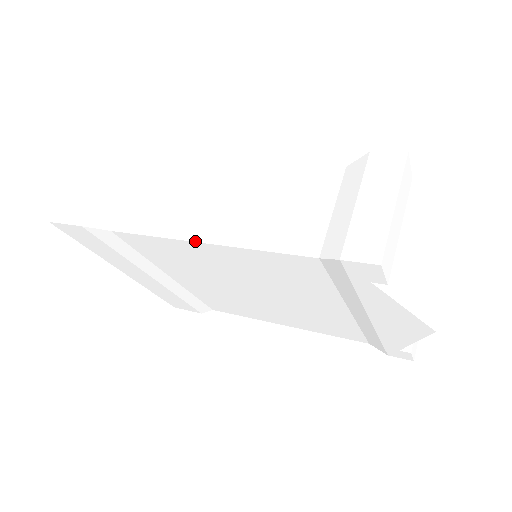
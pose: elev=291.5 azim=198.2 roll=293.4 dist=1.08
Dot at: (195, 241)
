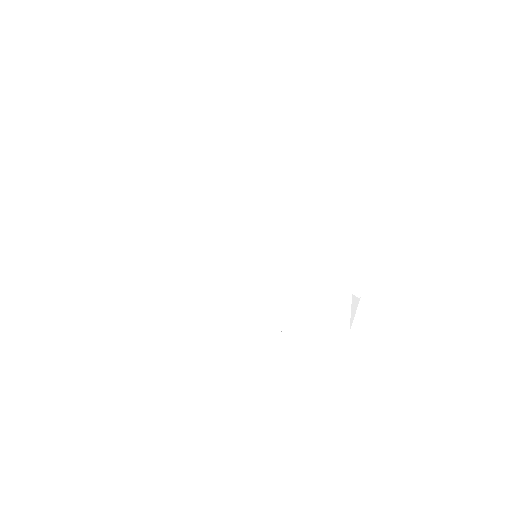
Dot at: (267, 235)
